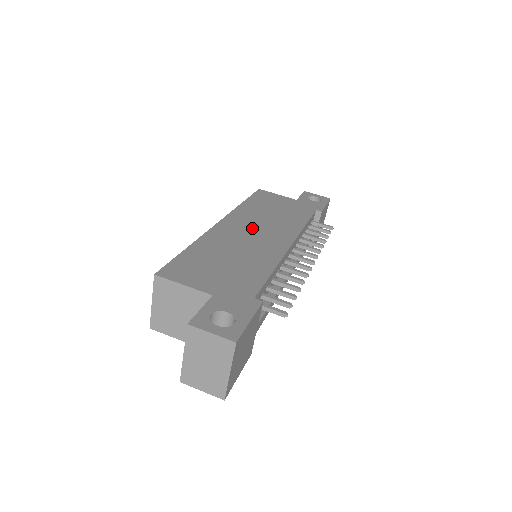
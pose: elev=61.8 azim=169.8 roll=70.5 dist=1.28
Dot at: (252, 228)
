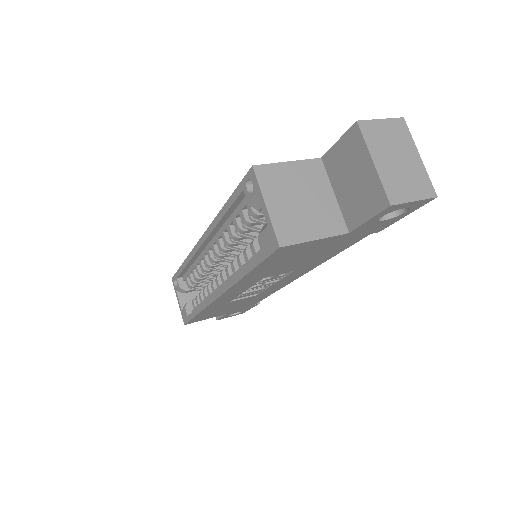
Dot at: occluded
